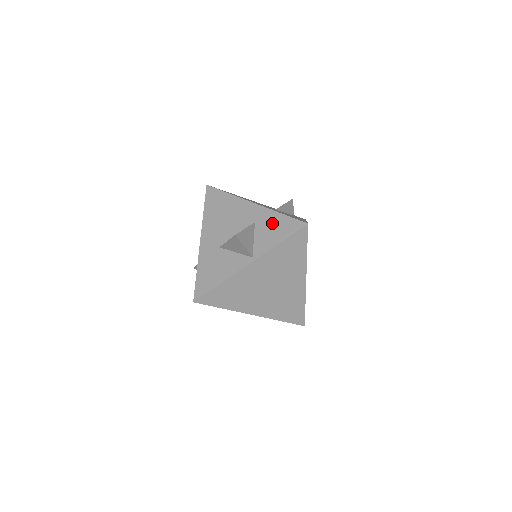
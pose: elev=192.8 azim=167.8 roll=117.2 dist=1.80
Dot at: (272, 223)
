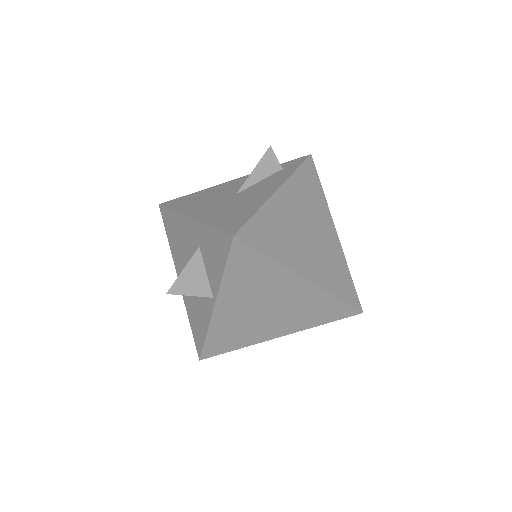
Dot at: (209, 244)
